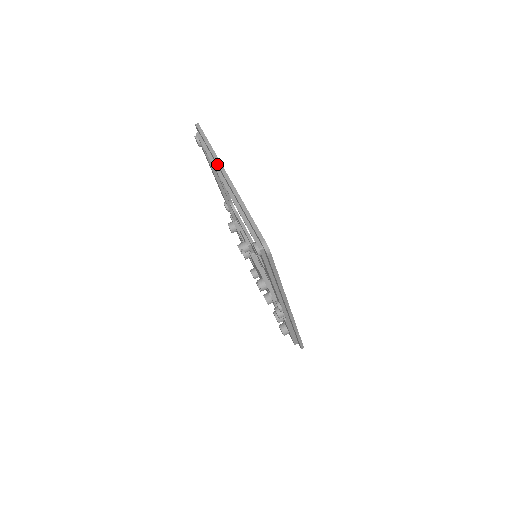
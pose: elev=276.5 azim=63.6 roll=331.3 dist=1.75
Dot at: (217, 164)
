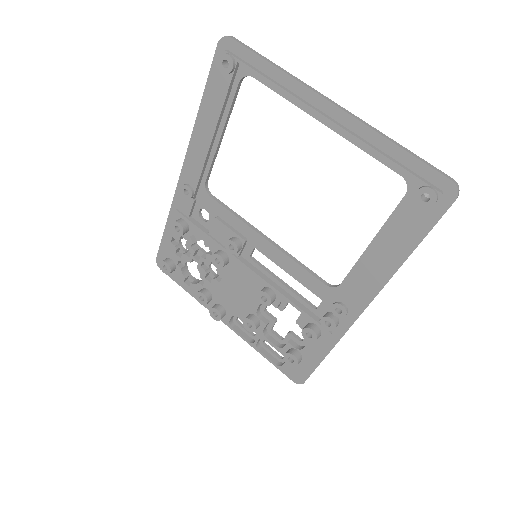
Dot at: (306, 88)
